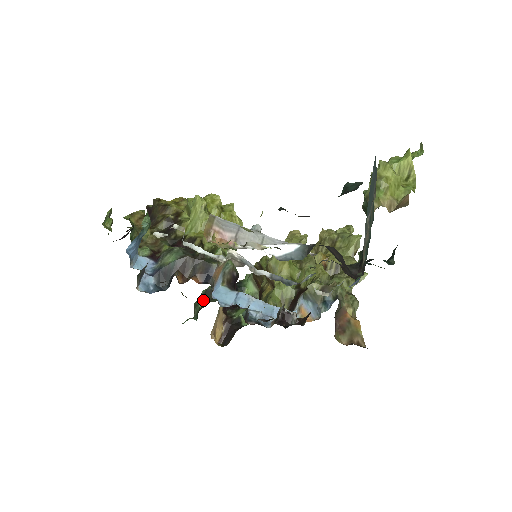
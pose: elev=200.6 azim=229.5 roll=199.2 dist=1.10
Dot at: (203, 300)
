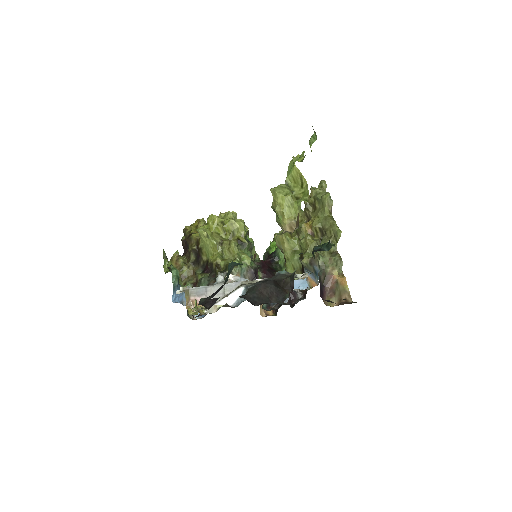
Dot at: occluded
